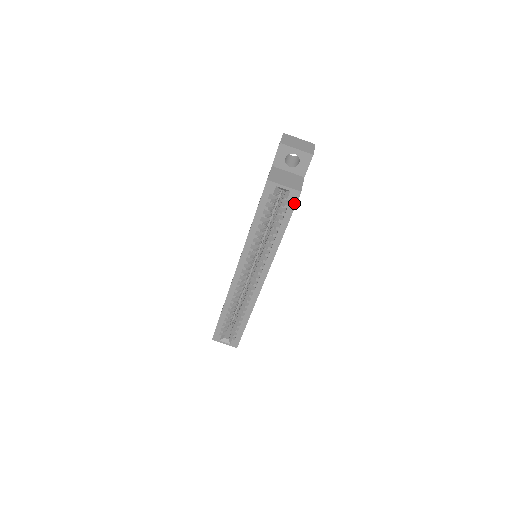
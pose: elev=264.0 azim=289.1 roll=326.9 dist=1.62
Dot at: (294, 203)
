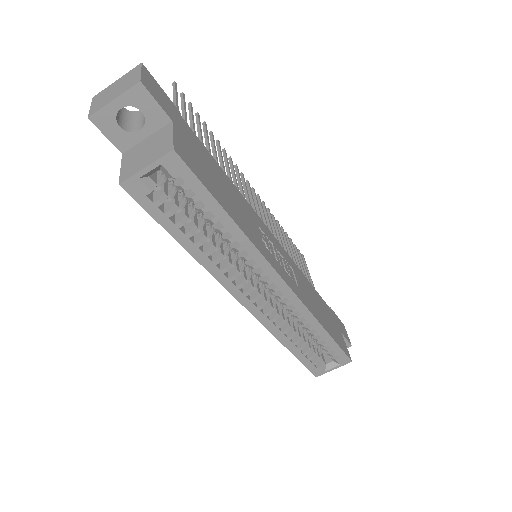
Dot at: (187, 172)
